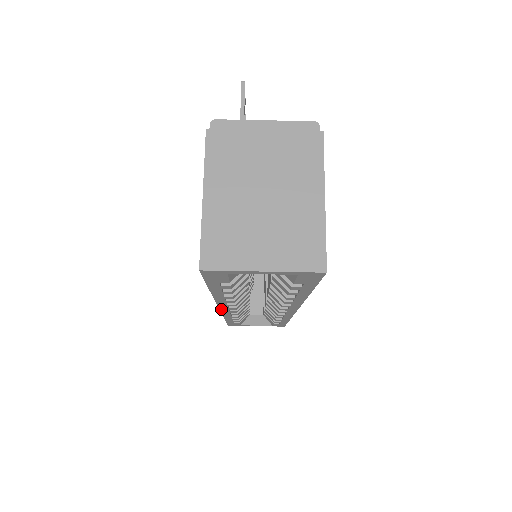
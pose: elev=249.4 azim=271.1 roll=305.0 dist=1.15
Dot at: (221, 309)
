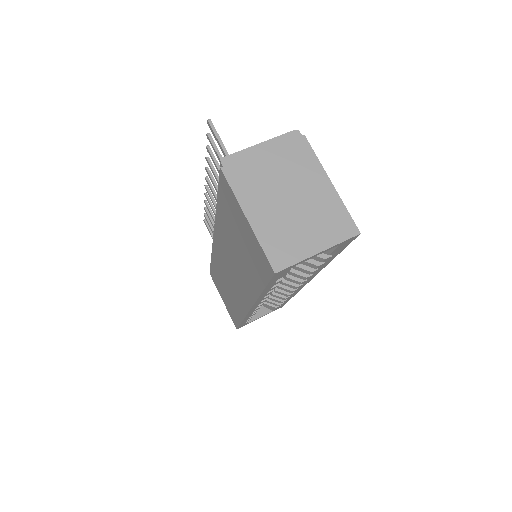
Dot at: (250, 311)
